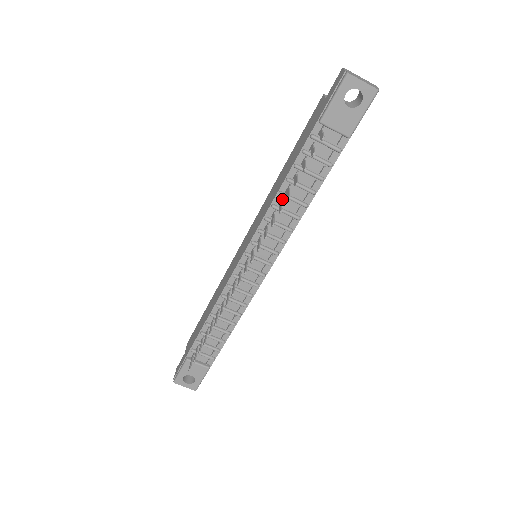
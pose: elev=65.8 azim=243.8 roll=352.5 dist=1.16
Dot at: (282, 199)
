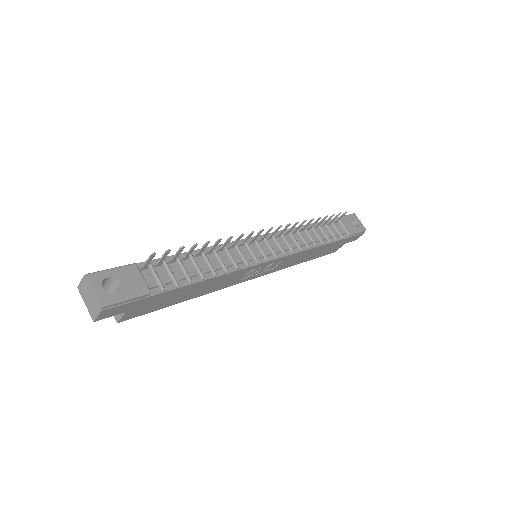
Dot at: (304, 228)
